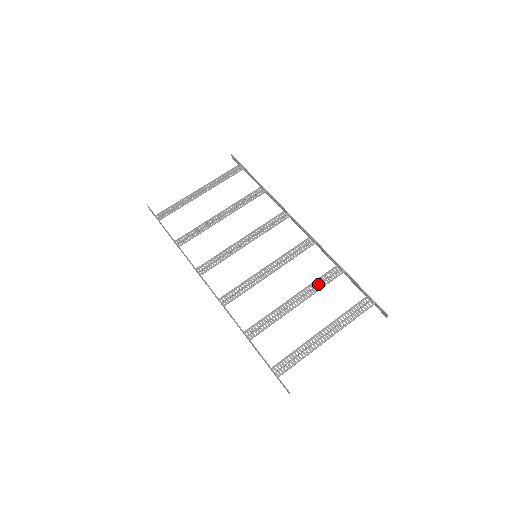
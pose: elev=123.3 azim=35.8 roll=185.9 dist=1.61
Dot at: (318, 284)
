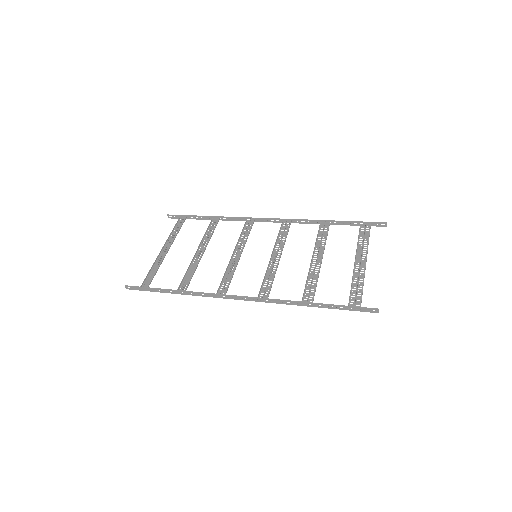
Dot at: (321, 239)
